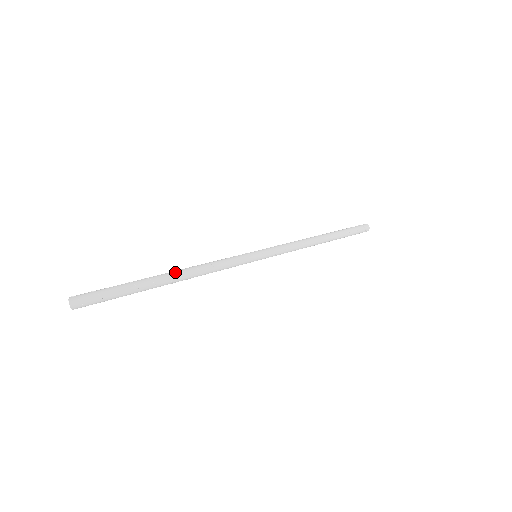
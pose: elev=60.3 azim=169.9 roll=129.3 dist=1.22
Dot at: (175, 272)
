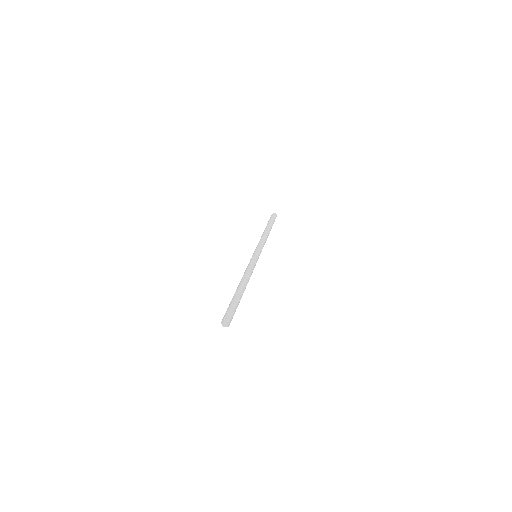
Dot at: (246, 284)
